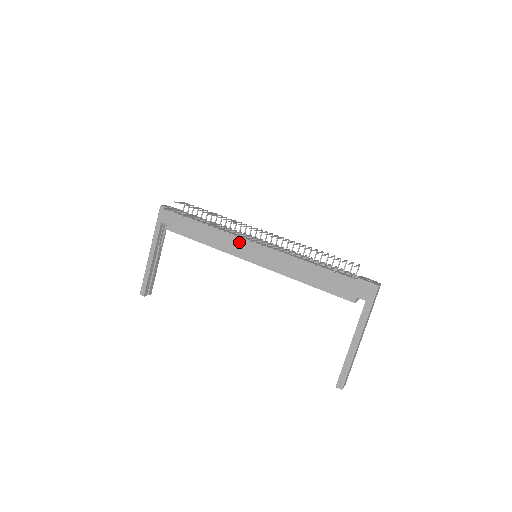
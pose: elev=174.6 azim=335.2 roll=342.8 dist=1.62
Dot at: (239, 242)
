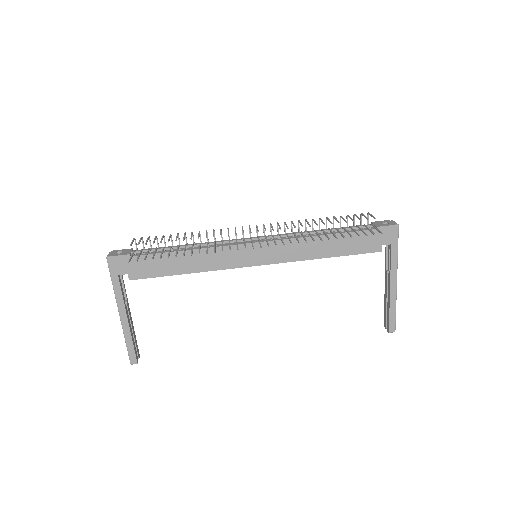
Dot at: (233, 252)
